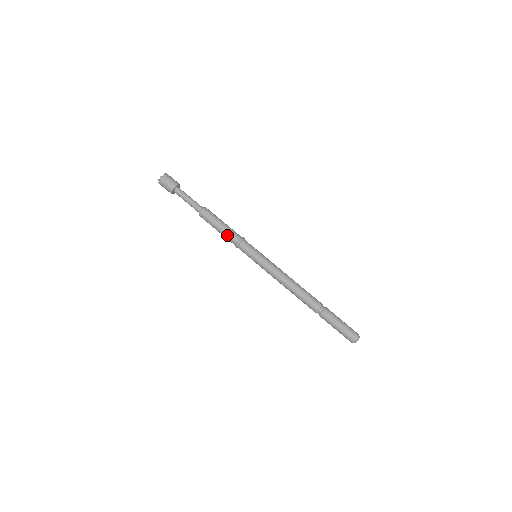
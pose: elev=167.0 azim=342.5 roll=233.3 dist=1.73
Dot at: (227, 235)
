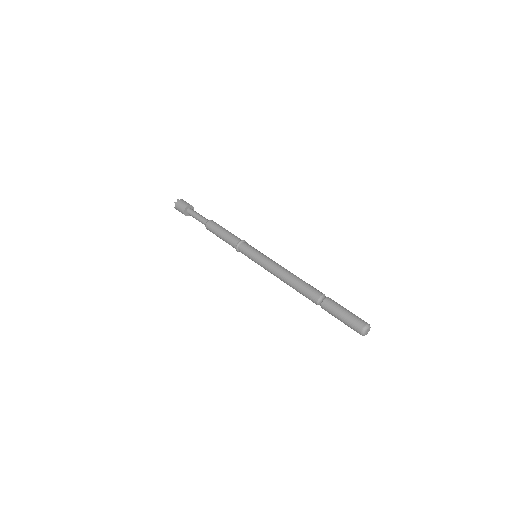
Dot at: (229, 238)
